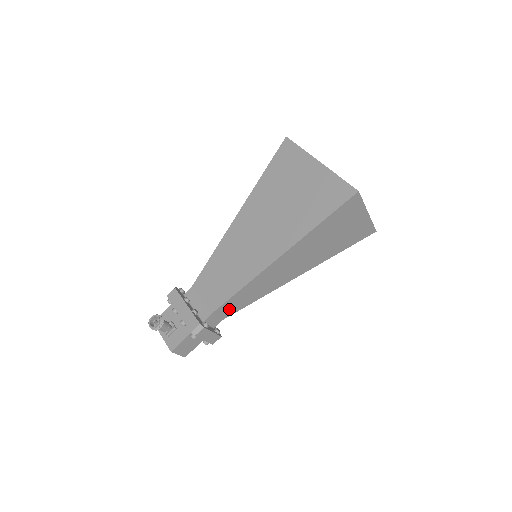
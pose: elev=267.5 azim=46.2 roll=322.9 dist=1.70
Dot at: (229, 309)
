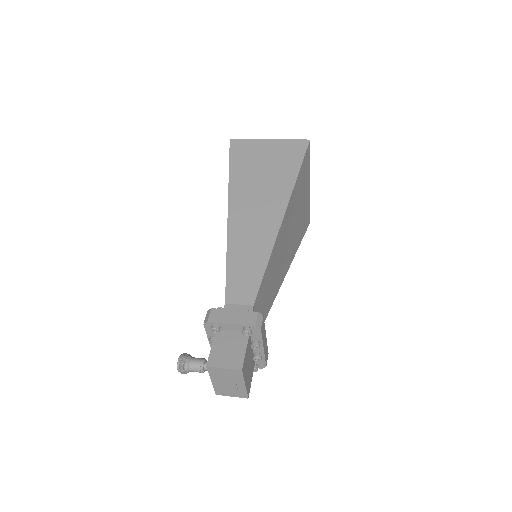
Dot at: (244, 288)
